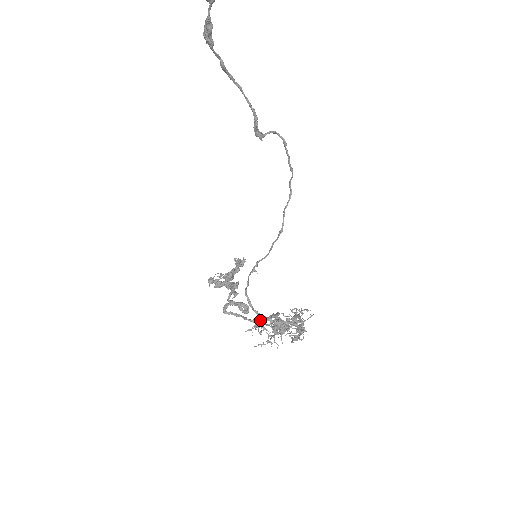
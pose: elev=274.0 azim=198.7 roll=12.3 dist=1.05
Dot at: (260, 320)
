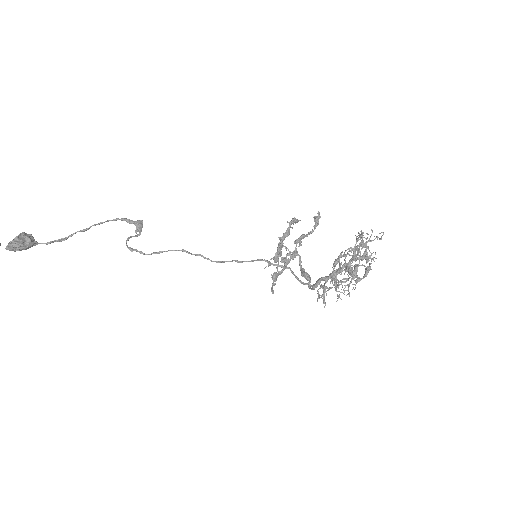
Dot at: (313, 288)
